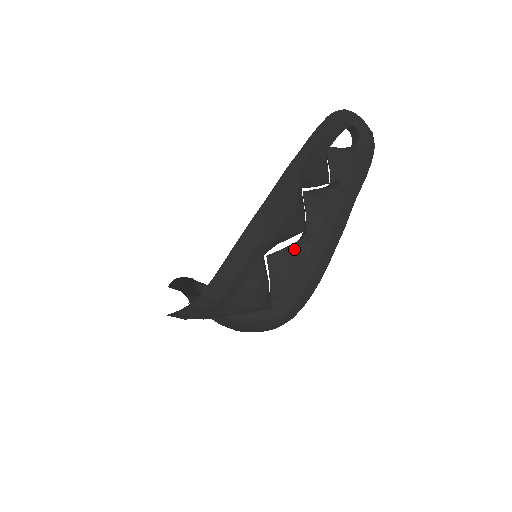
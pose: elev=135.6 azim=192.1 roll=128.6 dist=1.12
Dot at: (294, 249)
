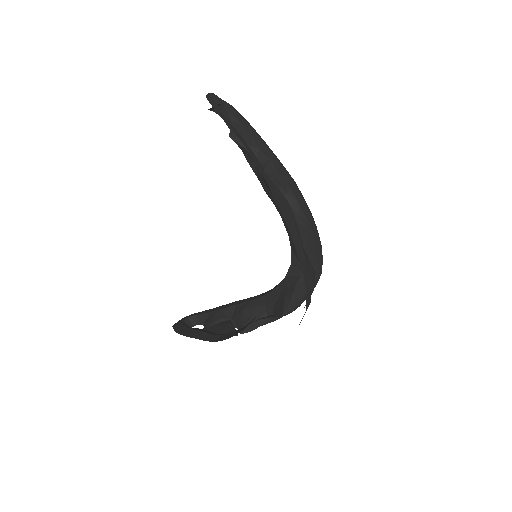
Dot at: (299, 224)
